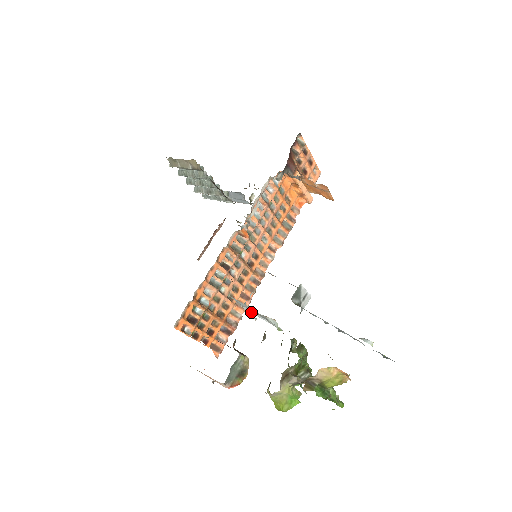
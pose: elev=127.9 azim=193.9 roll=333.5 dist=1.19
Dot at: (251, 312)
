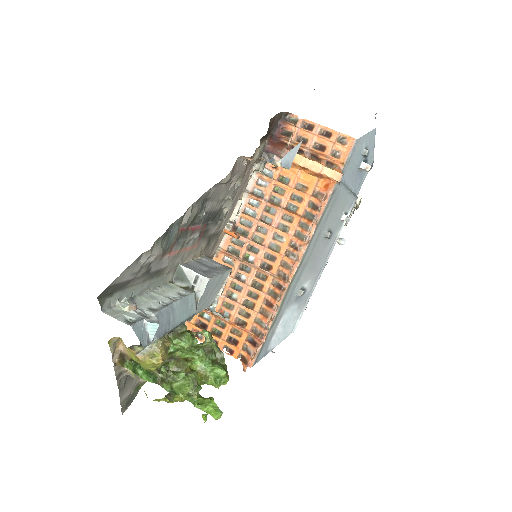
Dot at: (204, 308)
